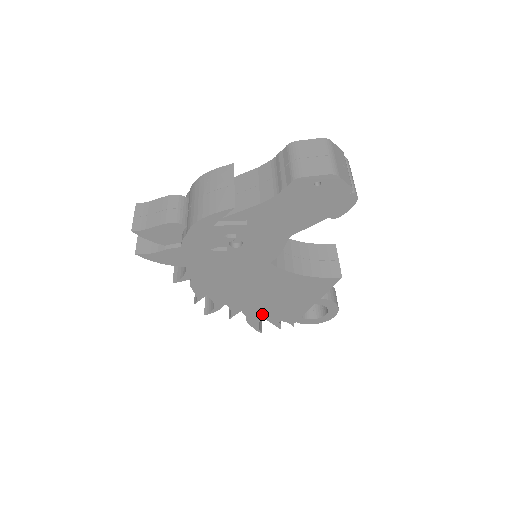
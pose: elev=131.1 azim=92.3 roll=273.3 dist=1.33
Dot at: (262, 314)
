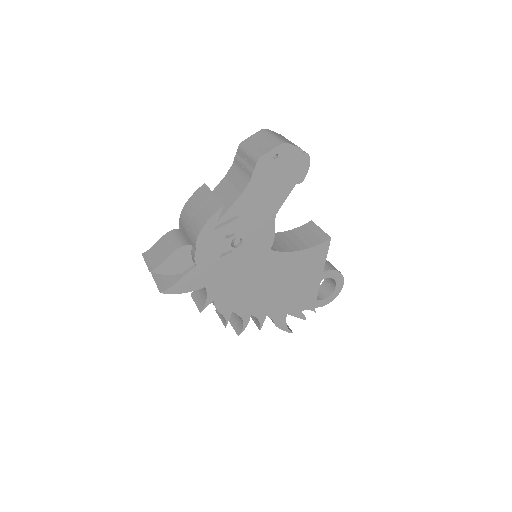
Dot at: occluded
